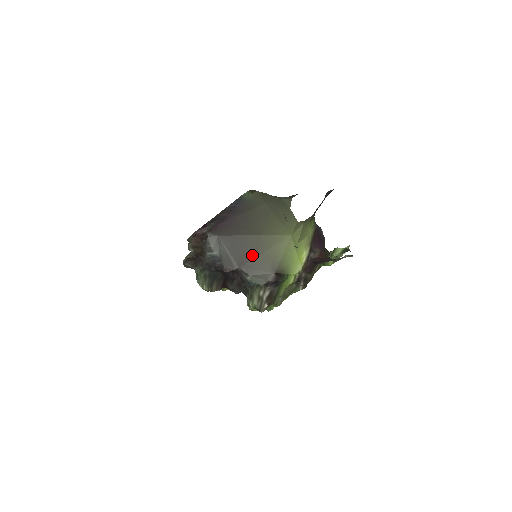
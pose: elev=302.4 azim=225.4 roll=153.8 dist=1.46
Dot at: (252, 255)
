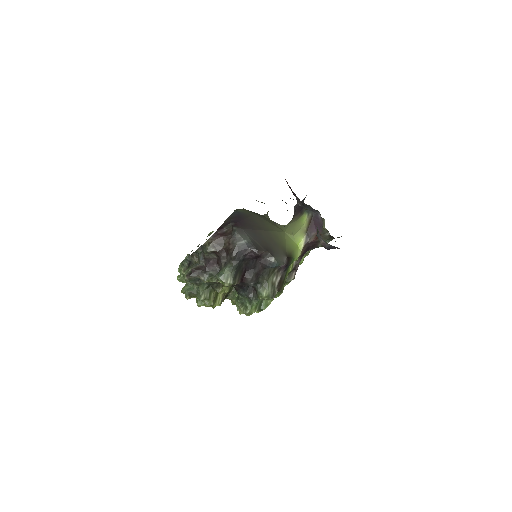
Dot at: (270, 243)
